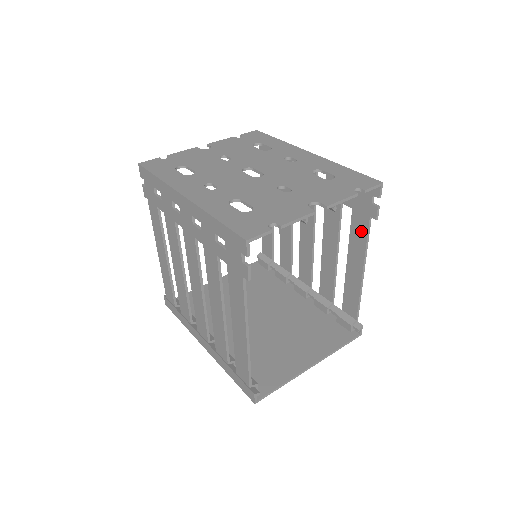
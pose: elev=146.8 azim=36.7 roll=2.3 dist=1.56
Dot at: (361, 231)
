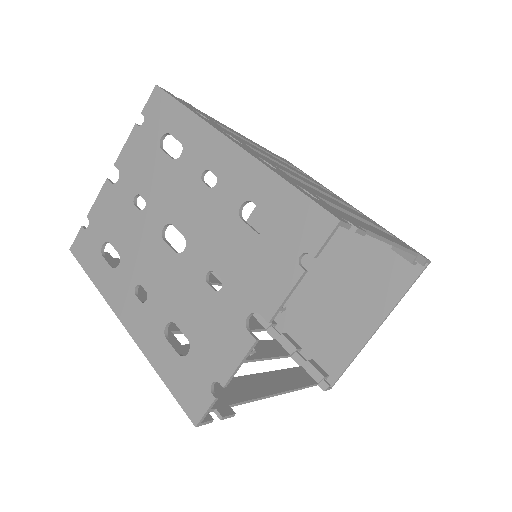
Dot at: occluded
